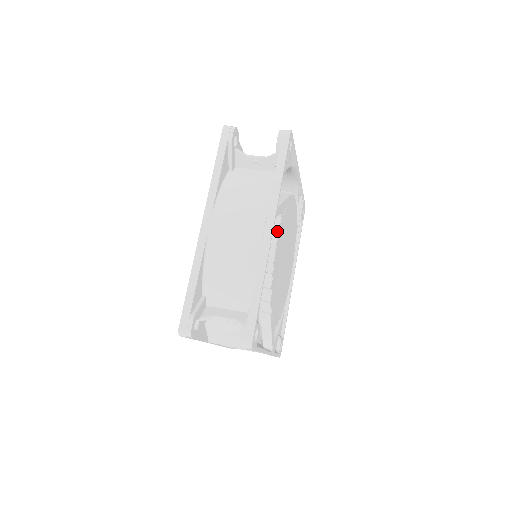
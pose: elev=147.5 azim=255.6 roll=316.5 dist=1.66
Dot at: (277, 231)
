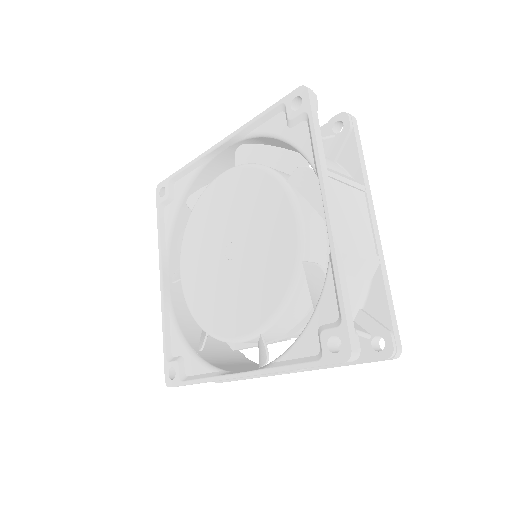
Dot at: occluded
